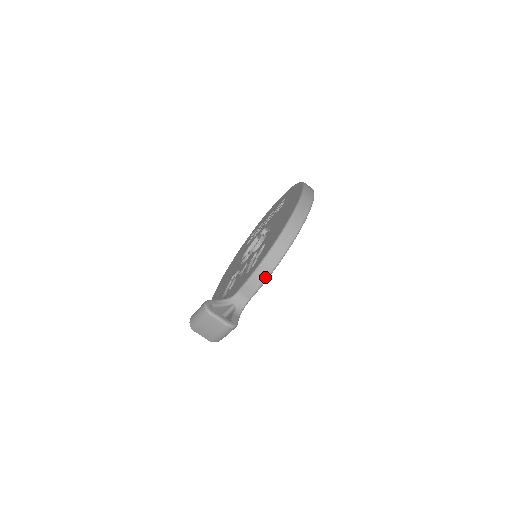
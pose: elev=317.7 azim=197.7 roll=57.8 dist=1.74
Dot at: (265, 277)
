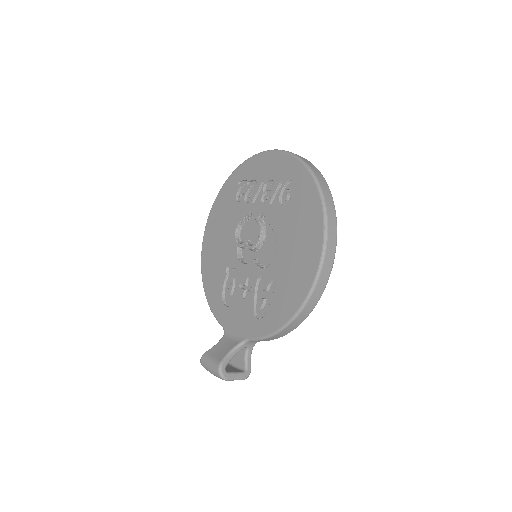
Dot at: (279, 337)
